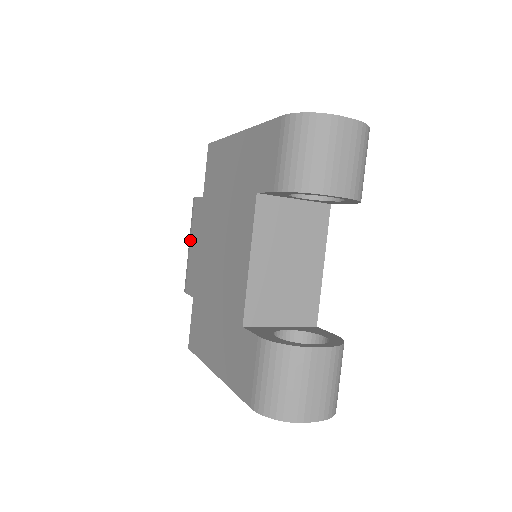
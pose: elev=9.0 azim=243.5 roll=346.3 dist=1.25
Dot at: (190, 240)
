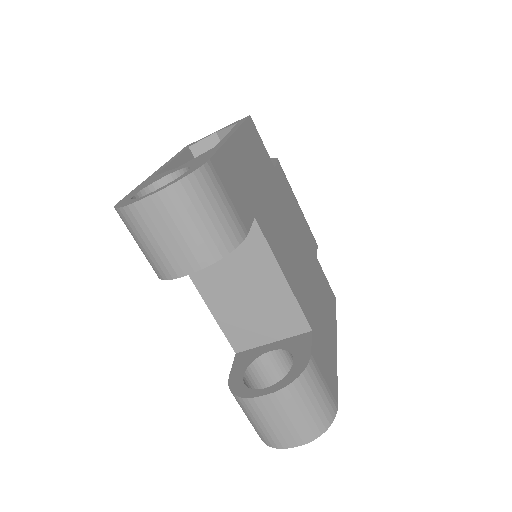
Dot at: occluded
